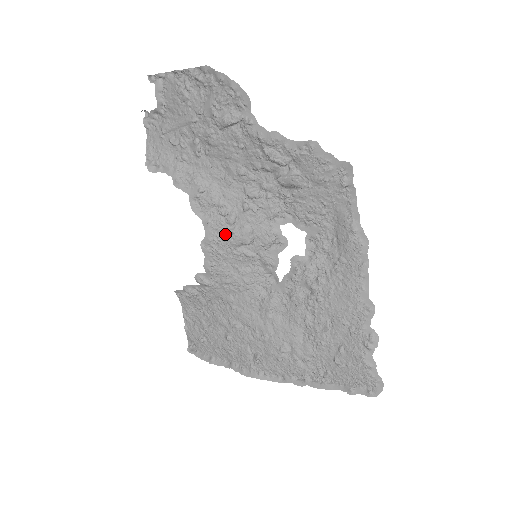
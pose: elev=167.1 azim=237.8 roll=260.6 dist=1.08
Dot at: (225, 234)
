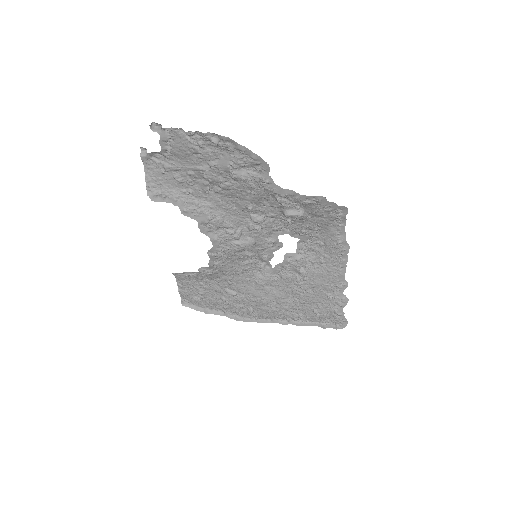
Dot at: (231, 246)
